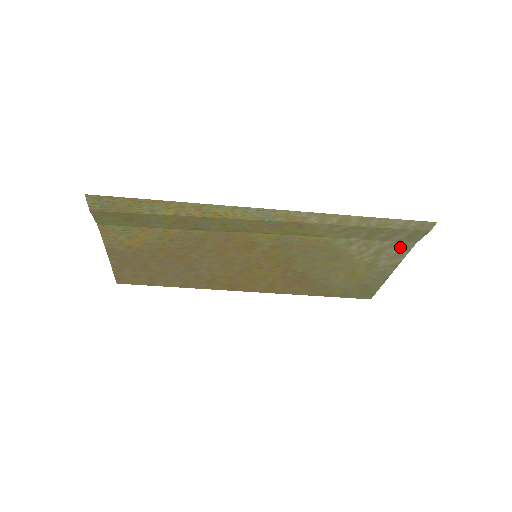
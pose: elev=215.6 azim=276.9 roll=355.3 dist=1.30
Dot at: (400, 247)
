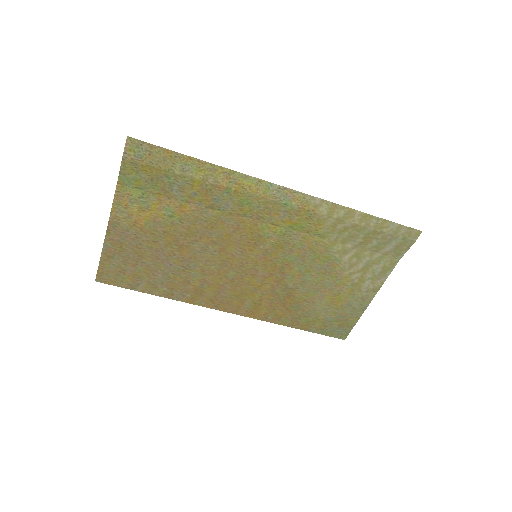
Dot at: (385, 263)
